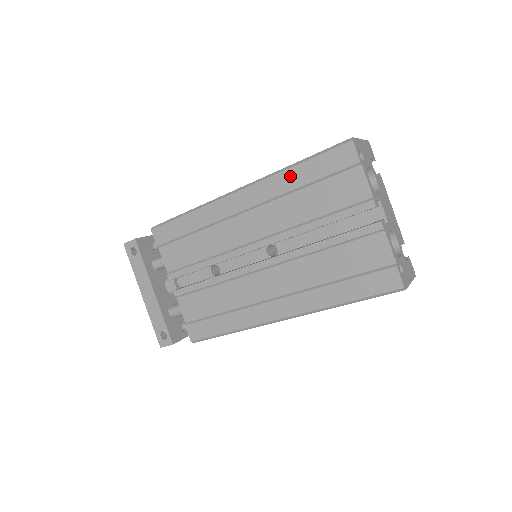
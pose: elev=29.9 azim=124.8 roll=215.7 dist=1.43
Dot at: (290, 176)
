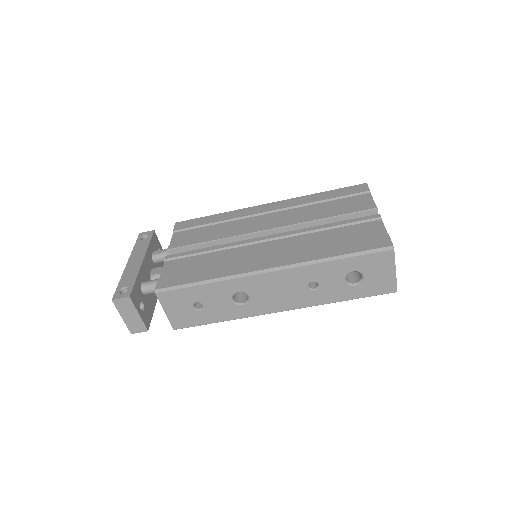
Dot at: (314, 196)
